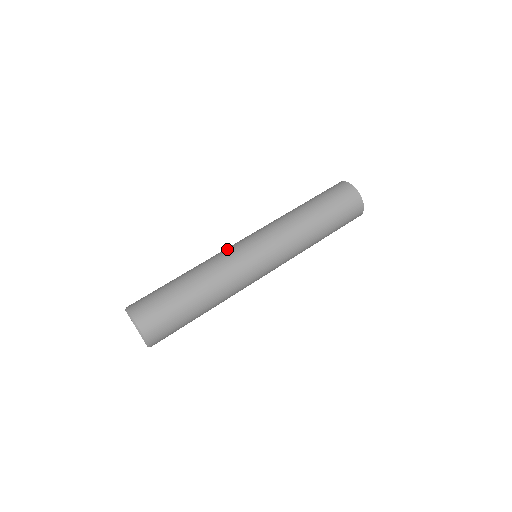
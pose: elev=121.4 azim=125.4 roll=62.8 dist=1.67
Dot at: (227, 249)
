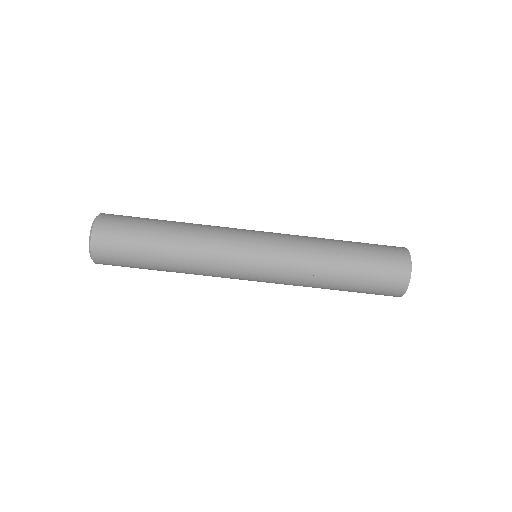
Dot at: (230, 230)
